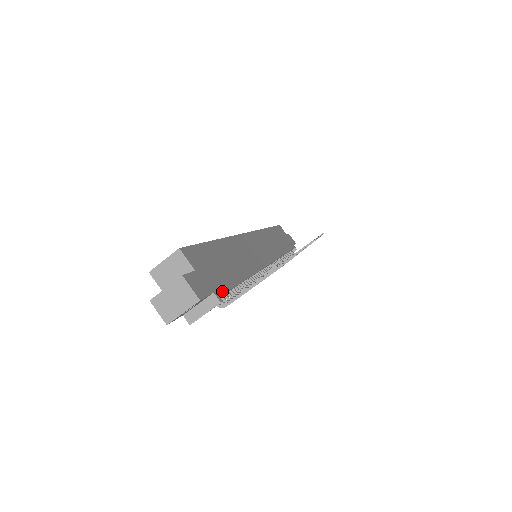
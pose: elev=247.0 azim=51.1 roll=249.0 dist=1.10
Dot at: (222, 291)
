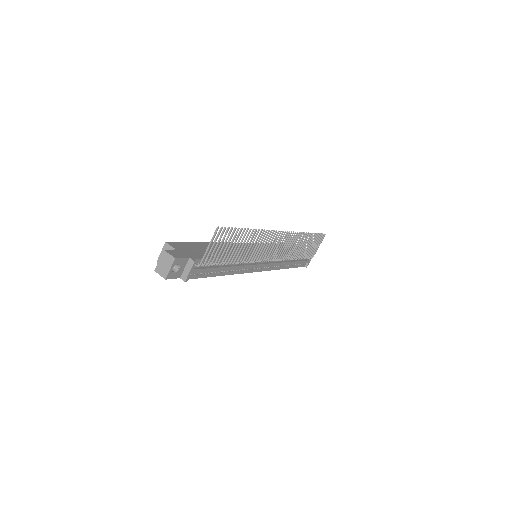
Dot at: (198, 258)
